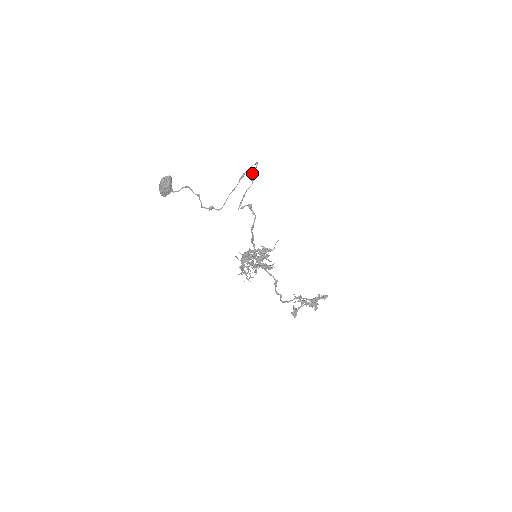
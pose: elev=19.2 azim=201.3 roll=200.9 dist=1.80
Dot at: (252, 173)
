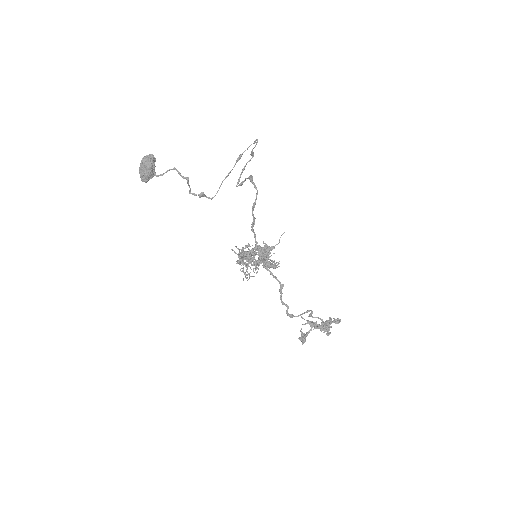
Dot at: (252, 149)
